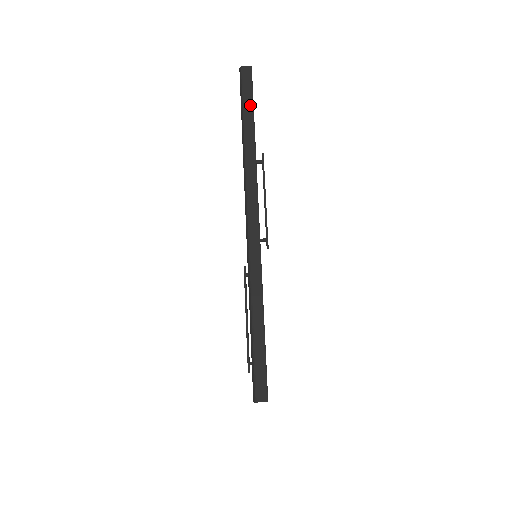
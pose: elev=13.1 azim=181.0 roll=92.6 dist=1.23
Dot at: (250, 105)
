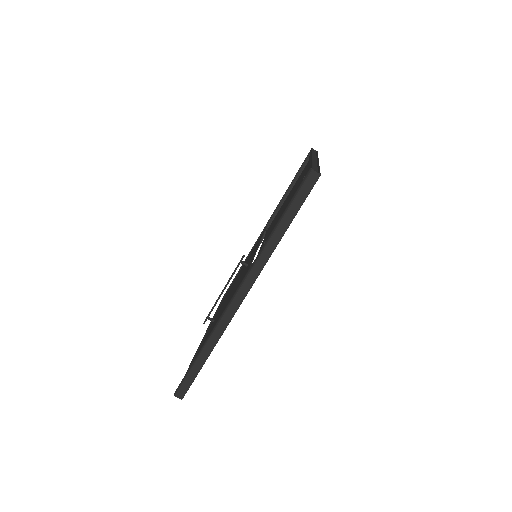
Dot at: (295, 210)
